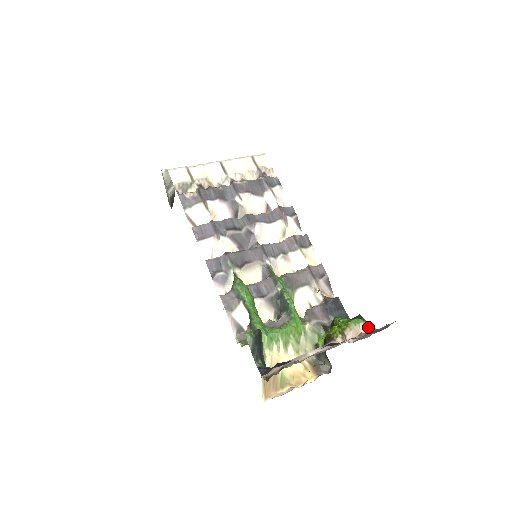
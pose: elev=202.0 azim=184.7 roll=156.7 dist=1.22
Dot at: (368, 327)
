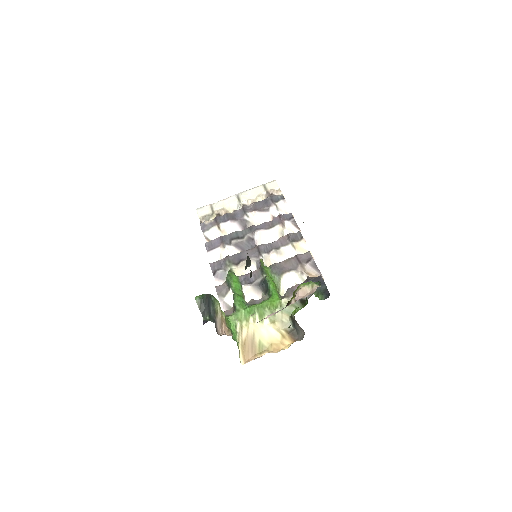
Dot at: (315, 286)
